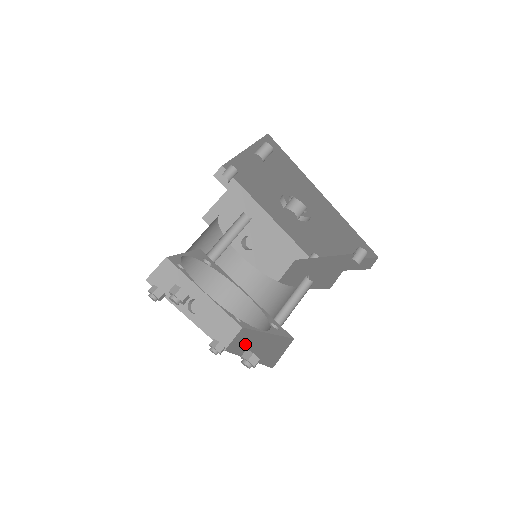
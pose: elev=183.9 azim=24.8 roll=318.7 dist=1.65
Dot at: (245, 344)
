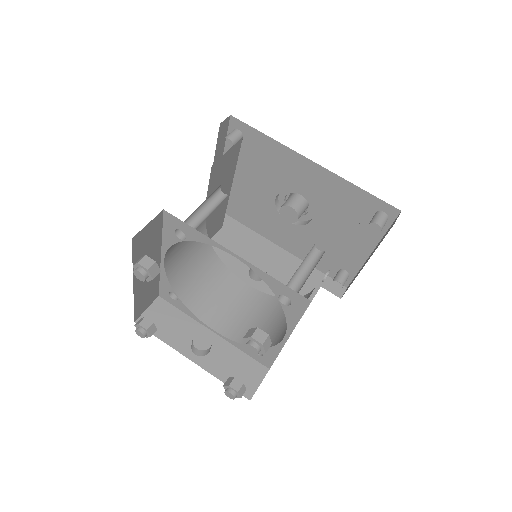
Dot at: occluded
